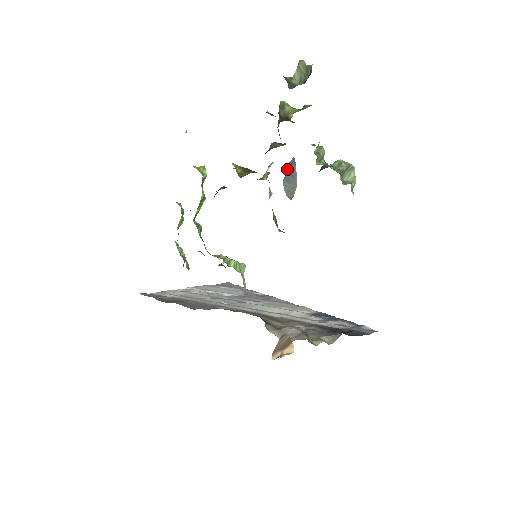
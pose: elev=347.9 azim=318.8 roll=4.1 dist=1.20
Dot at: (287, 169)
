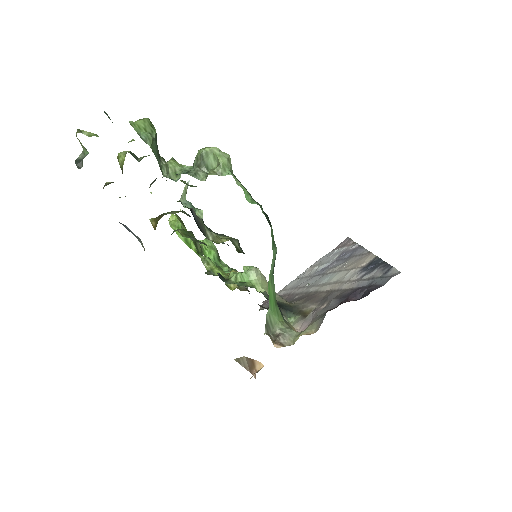
Dot at: (128, 230)
